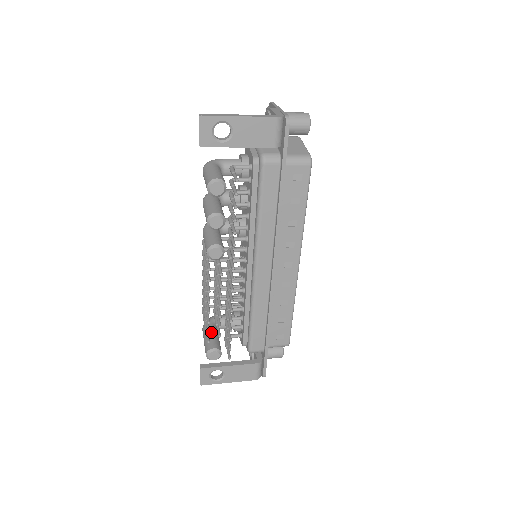
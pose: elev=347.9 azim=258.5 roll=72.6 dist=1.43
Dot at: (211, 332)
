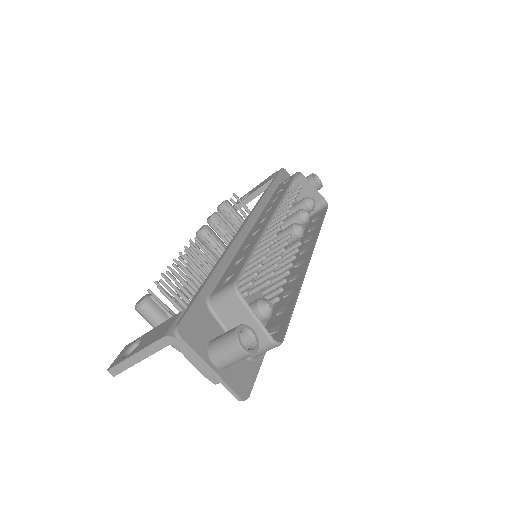
Dot at: occluded
